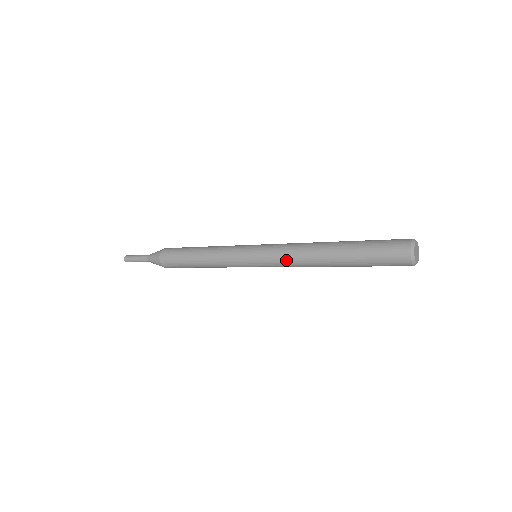
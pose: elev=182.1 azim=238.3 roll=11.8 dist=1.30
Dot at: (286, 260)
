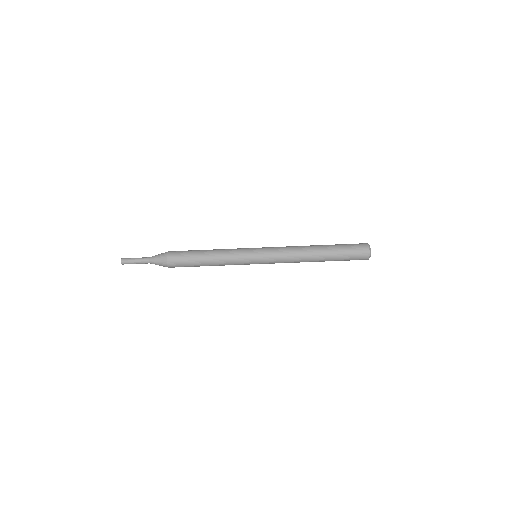
Dot at: (285, 255)
